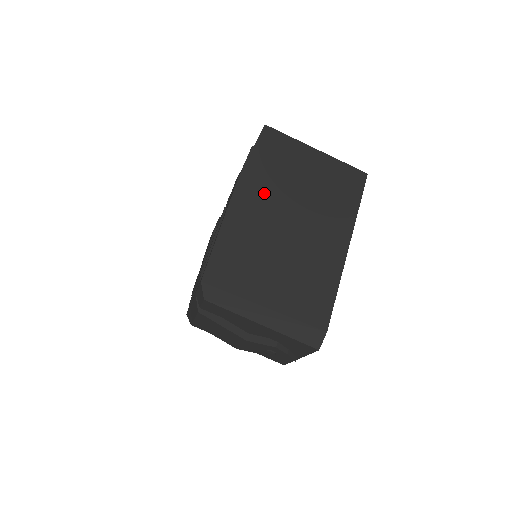
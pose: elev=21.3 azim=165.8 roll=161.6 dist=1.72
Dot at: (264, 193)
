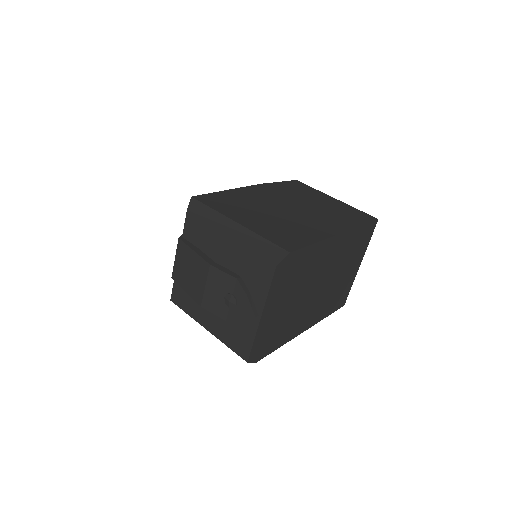
Dot at: (276, 194)
